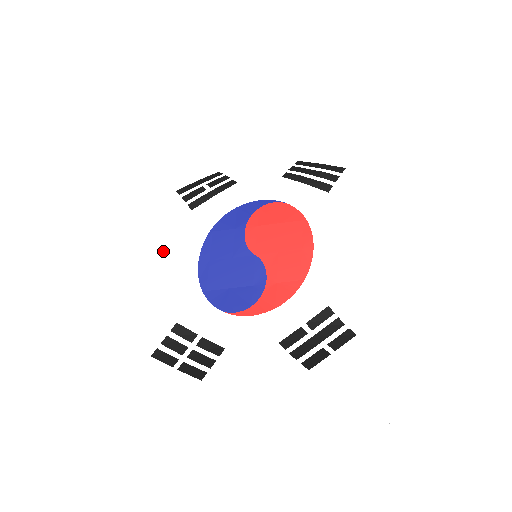
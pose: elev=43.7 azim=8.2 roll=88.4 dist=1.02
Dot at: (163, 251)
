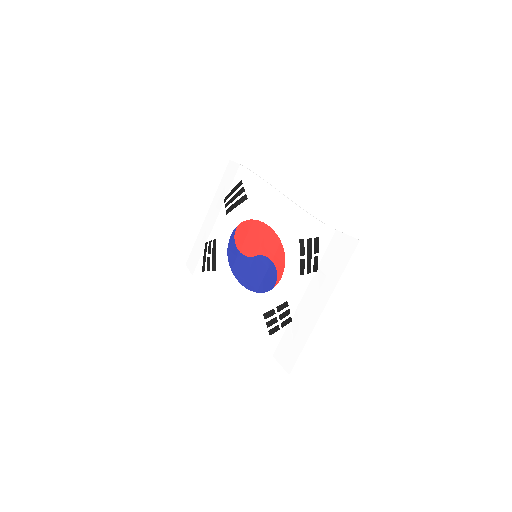
Dot at: (227, 298)
